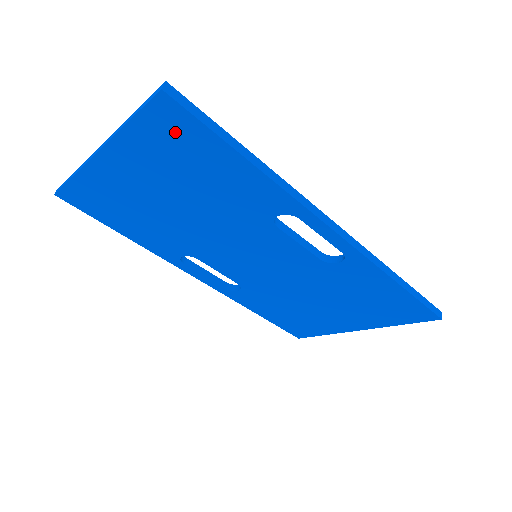
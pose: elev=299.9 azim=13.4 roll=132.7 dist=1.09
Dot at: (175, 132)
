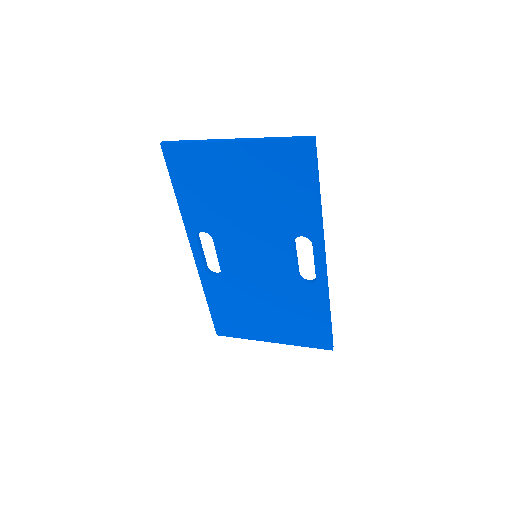
Dot at: (296, 161)
